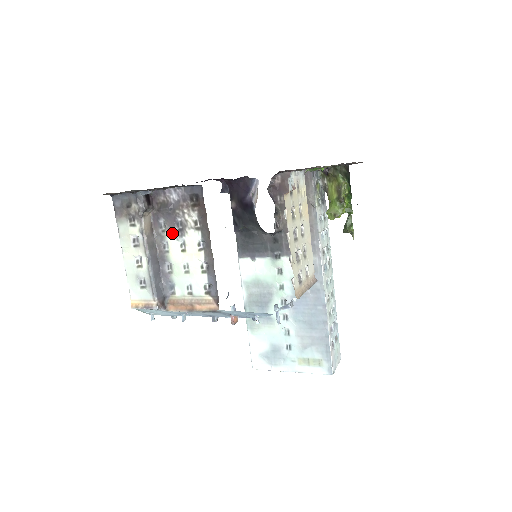
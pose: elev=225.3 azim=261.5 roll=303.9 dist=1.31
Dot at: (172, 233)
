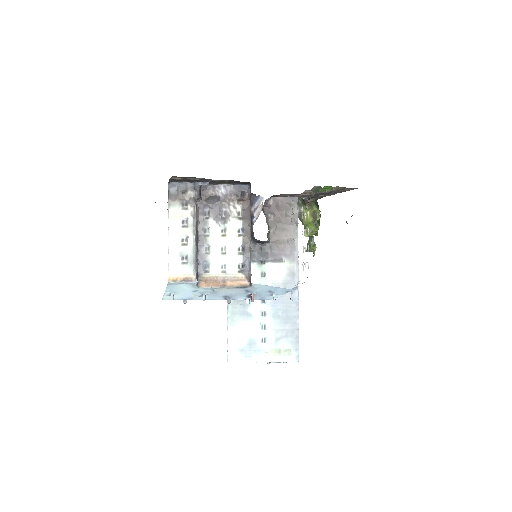
Dot at: (215, 220)
